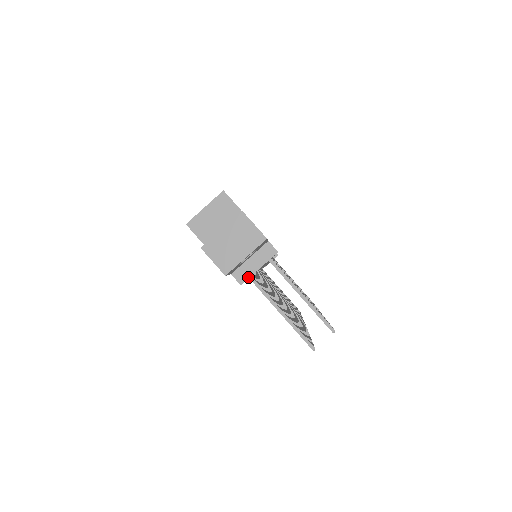
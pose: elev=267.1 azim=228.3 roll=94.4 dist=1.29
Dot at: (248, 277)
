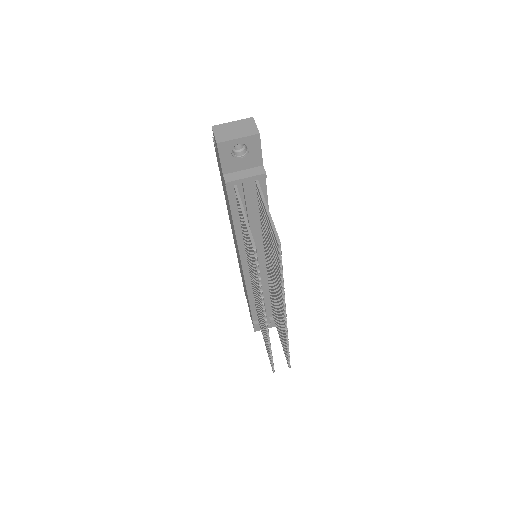
Dot at: (234, 180)
